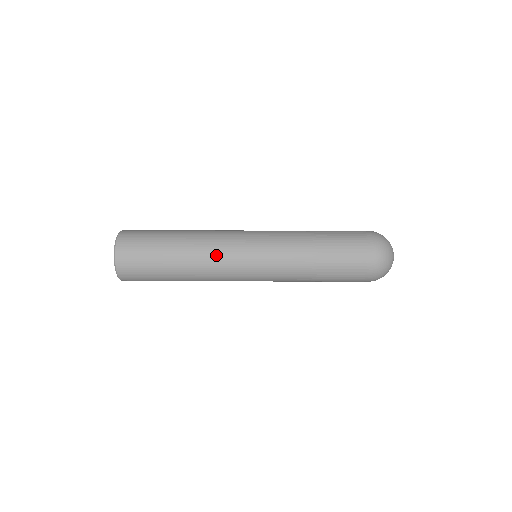
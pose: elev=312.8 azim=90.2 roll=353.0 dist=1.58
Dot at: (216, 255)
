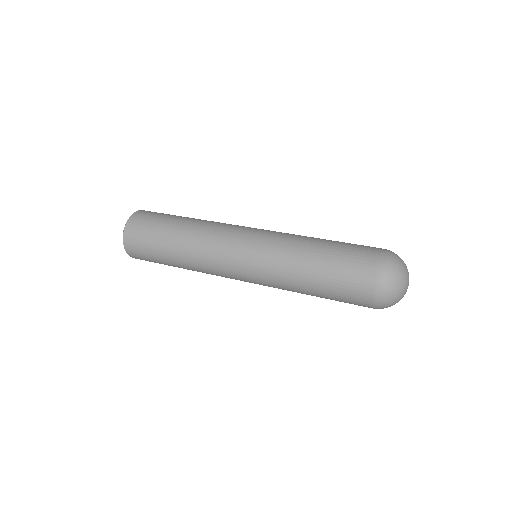
Dot at: (215, 229)
